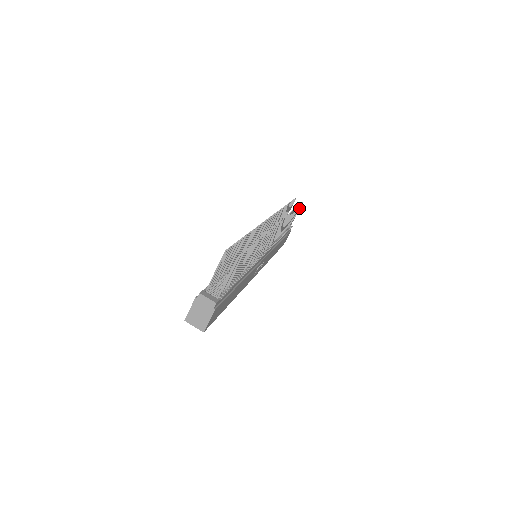
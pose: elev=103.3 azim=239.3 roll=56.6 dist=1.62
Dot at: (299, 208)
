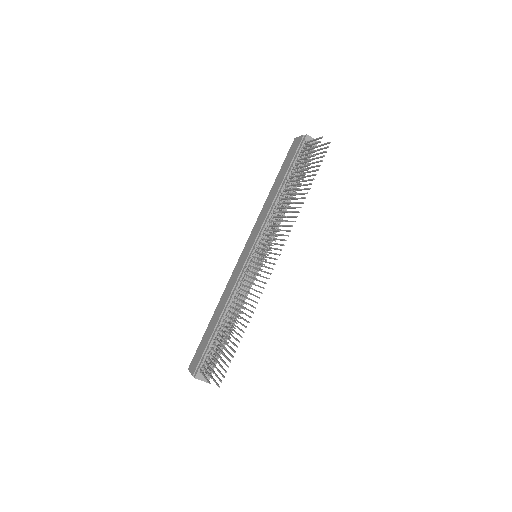
Dot at: (325, 148)
